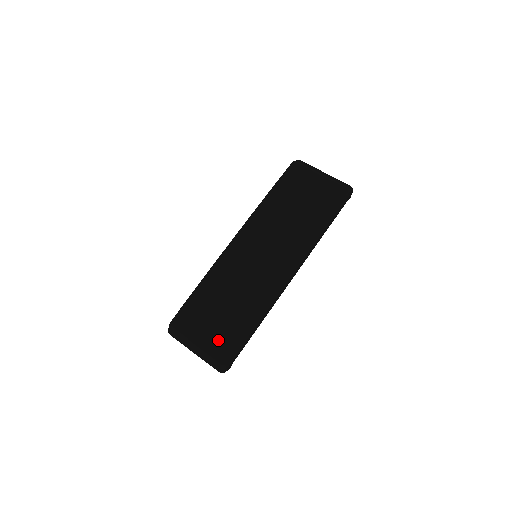
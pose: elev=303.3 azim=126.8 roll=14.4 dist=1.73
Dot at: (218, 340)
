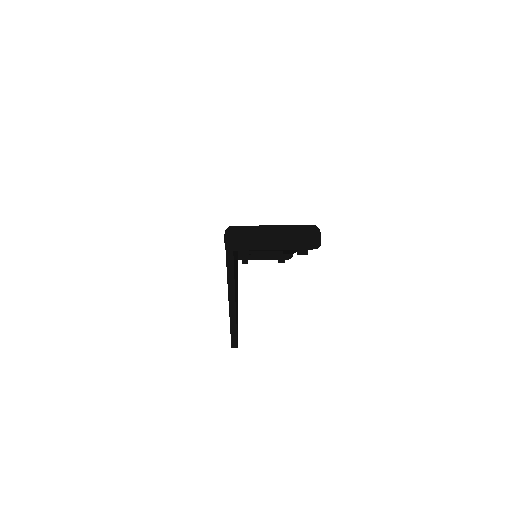
Dot at: occluded
